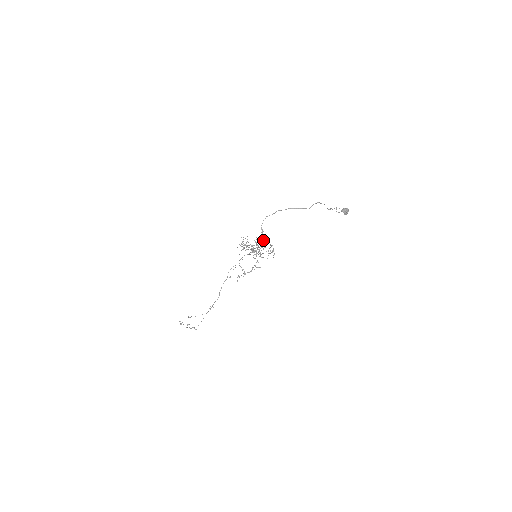
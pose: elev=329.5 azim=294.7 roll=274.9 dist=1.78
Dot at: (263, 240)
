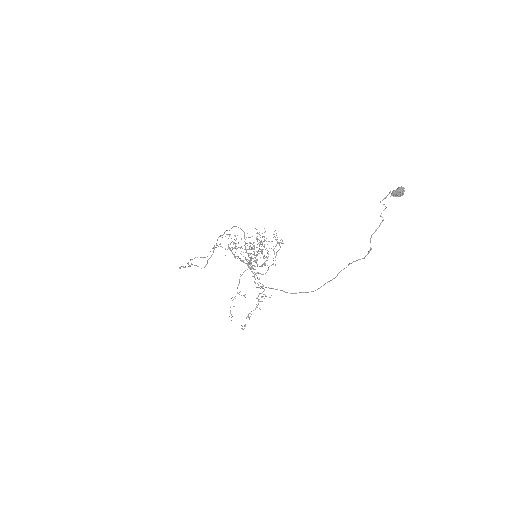
Dot at: occluded
